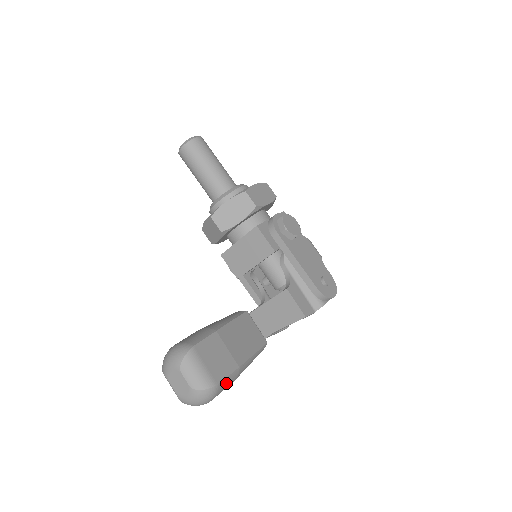
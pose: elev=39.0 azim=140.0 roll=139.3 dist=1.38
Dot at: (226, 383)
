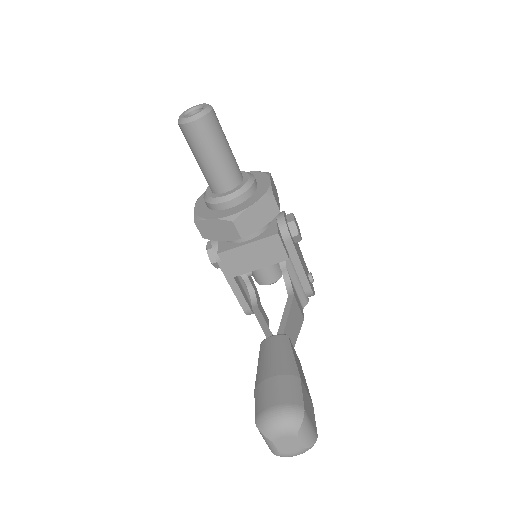
Dot at: occluded
